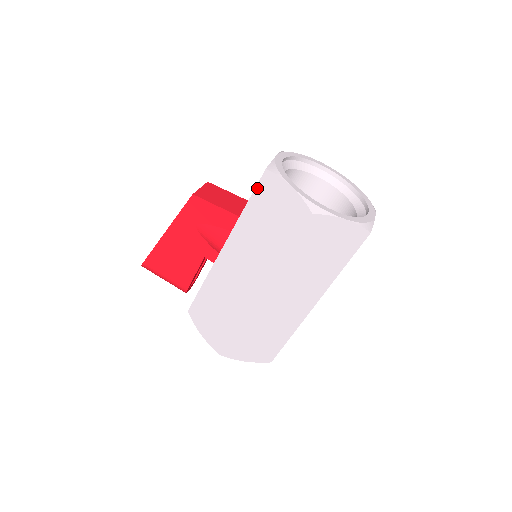
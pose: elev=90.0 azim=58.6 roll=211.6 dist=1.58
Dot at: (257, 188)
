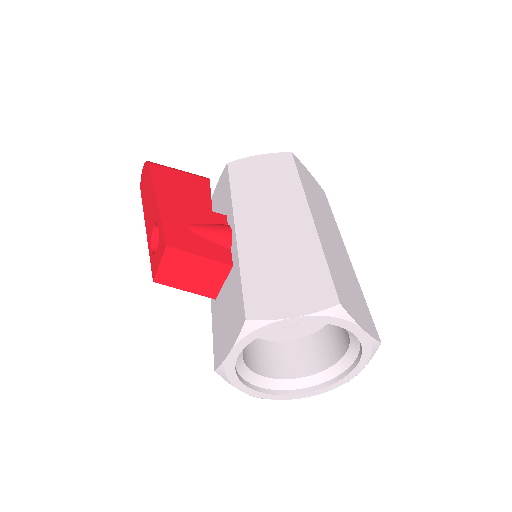
Dot at: occluded
